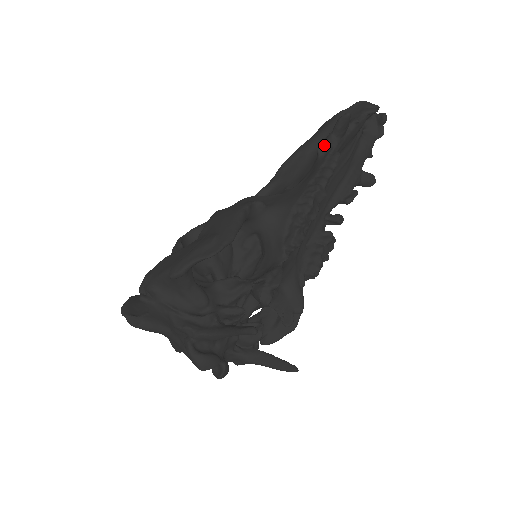
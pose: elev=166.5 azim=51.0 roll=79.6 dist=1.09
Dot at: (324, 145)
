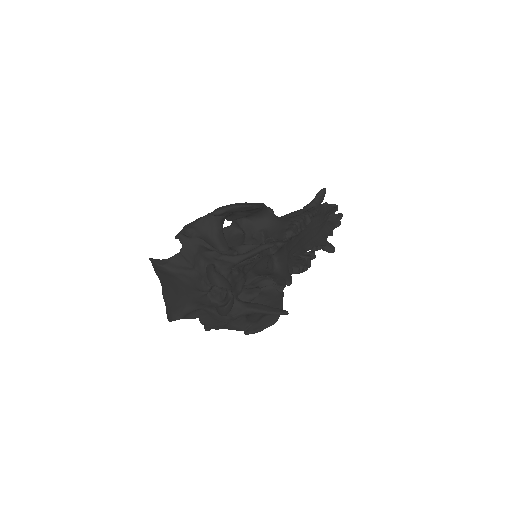
Dot at: (308, 206)
